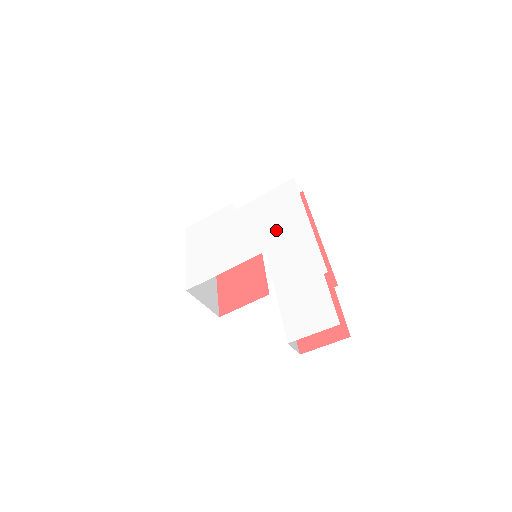
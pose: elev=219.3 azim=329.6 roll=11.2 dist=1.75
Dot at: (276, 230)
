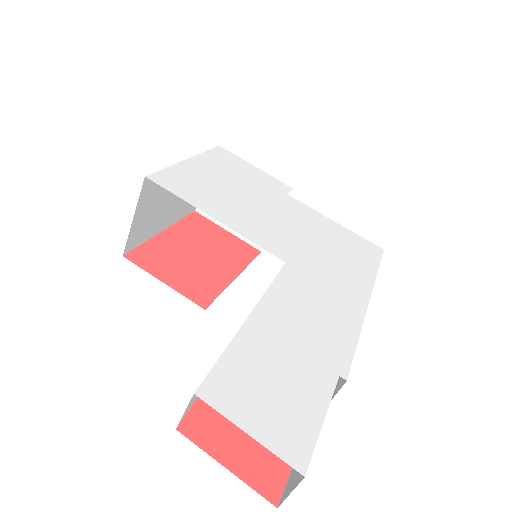
Dot at: (320, 261)
